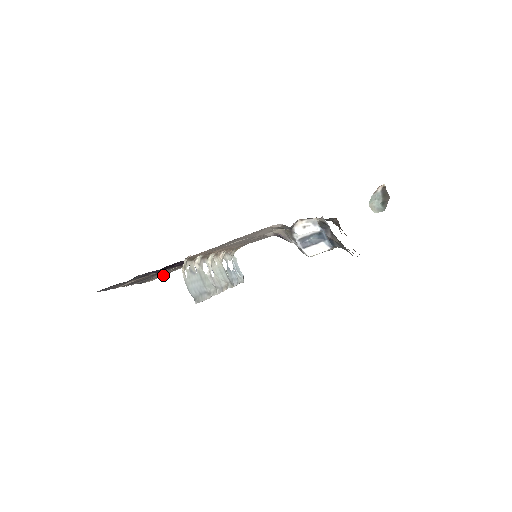
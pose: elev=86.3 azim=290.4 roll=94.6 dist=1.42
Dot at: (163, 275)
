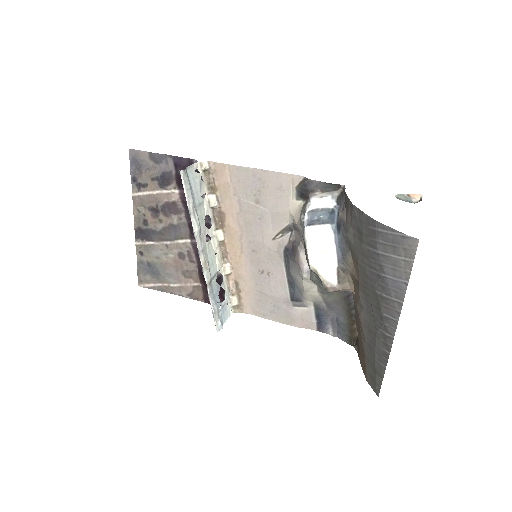
Dot at: (159, 288)
